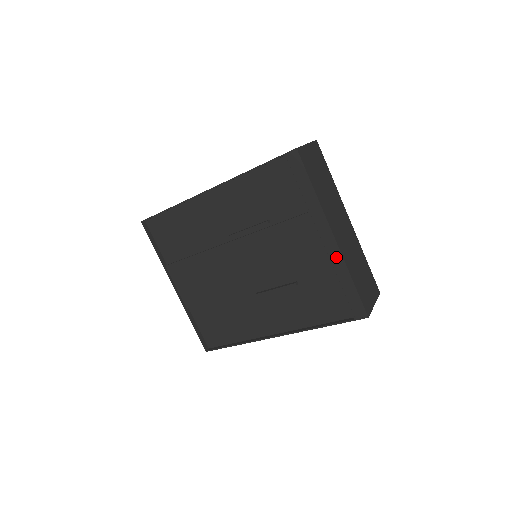
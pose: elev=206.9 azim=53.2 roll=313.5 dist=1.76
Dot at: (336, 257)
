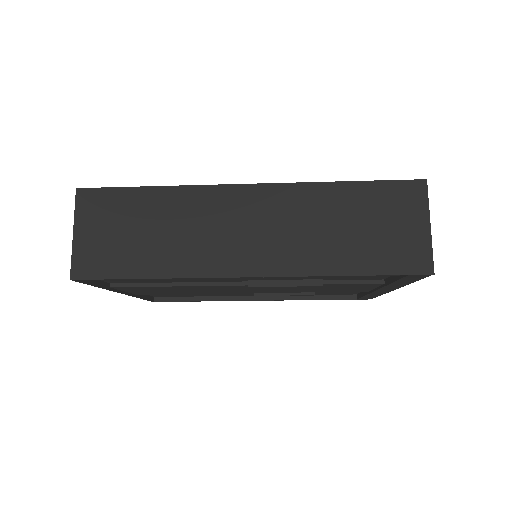
Dot at: occluded
